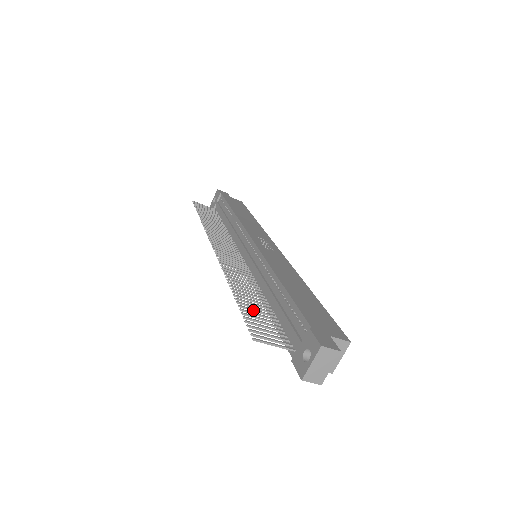
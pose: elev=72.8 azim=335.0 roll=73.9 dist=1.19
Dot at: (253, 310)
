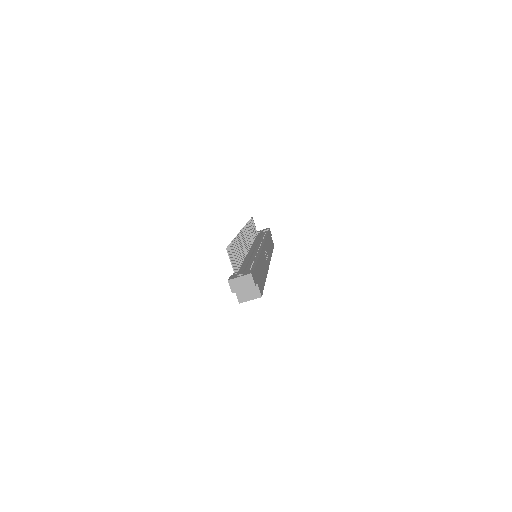
Dot at: (235, 251)
